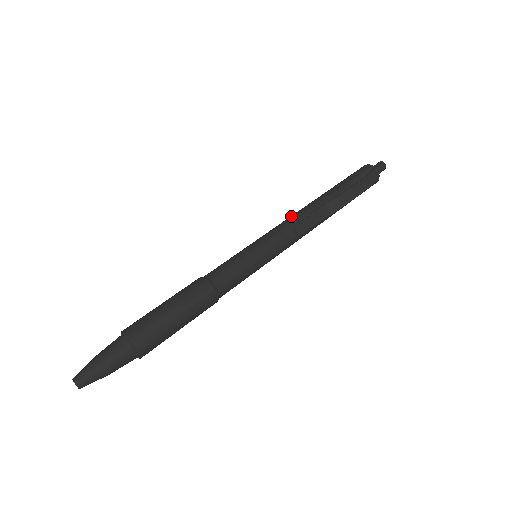
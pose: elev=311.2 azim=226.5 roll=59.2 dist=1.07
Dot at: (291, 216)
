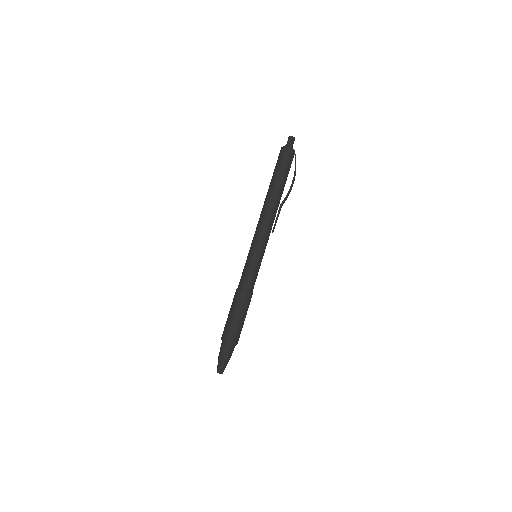
Dot at: (266, 220)
